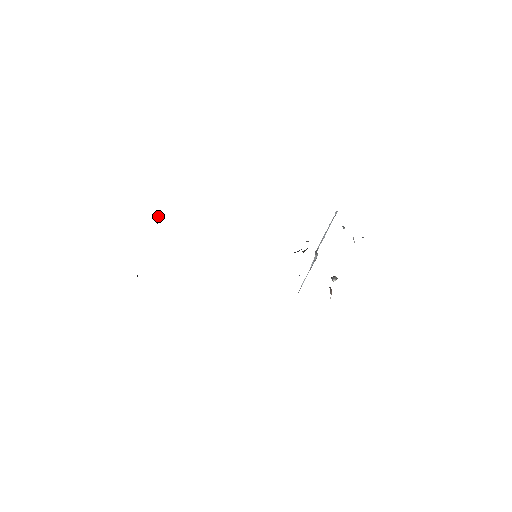
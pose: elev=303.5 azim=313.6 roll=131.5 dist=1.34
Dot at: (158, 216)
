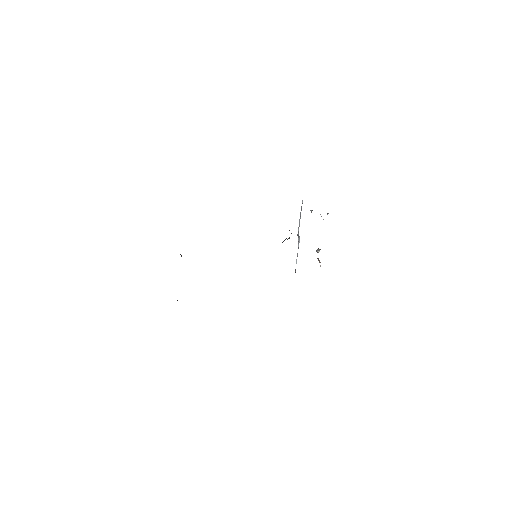
Dot at: (180, 254)
